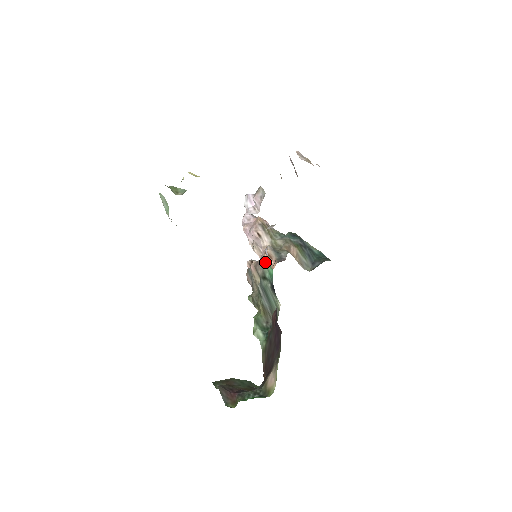
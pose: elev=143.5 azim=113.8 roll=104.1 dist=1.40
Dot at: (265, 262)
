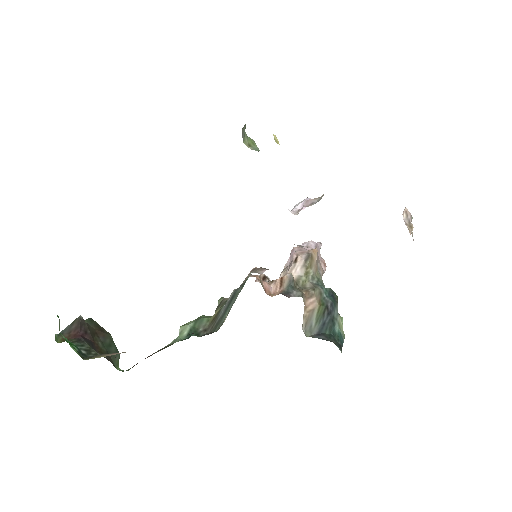
Dot at: occluded
